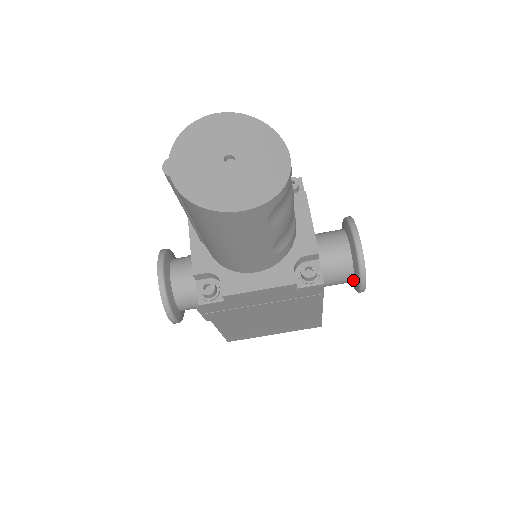
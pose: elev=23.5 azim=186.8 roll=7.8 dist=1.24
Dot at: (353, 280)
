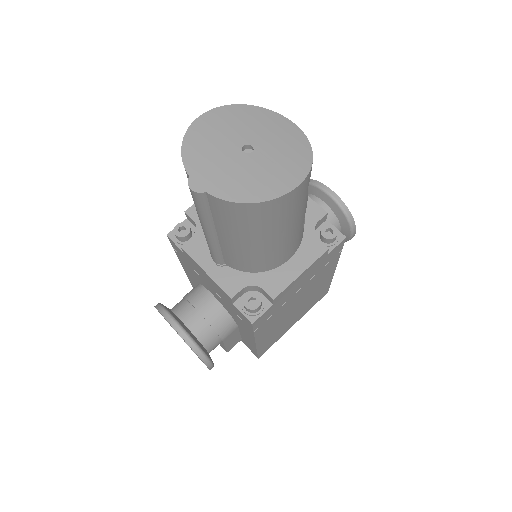
Dot at: occluded
